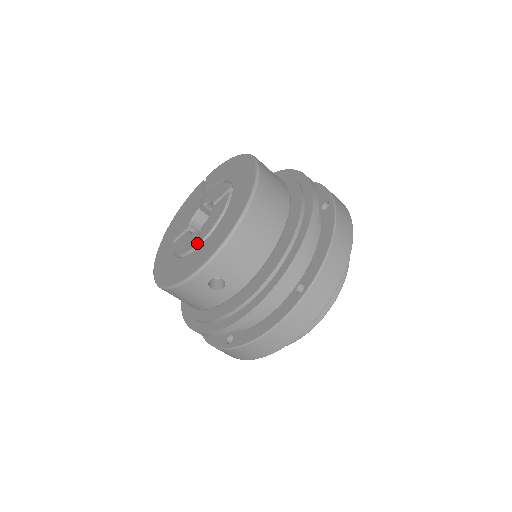
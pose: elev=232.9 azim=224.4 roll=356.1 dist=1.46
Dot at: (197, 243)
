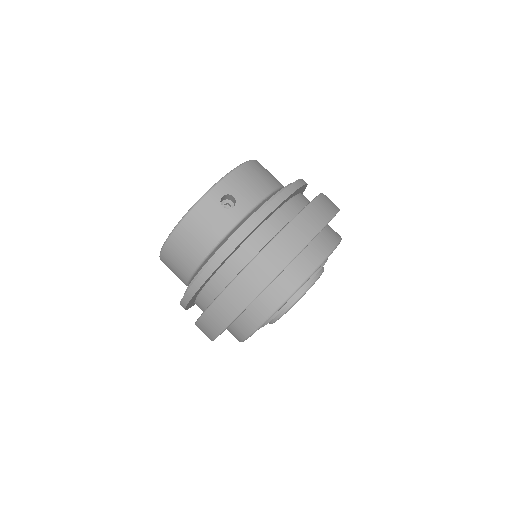
Dot at: occluded
